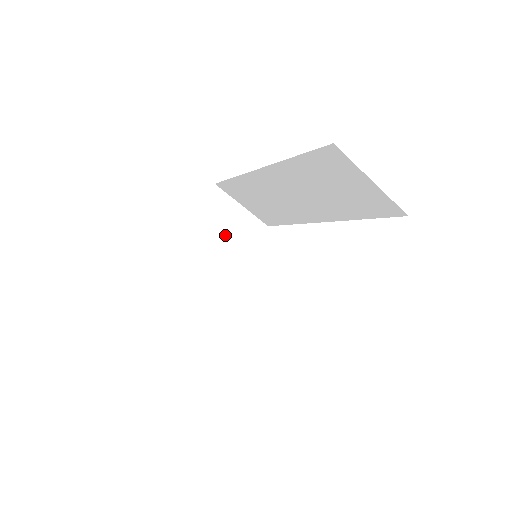
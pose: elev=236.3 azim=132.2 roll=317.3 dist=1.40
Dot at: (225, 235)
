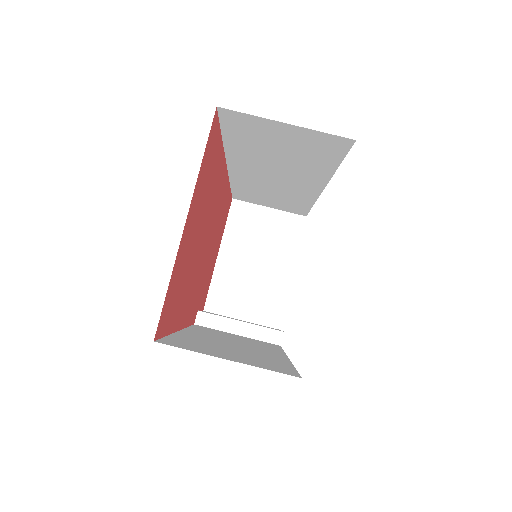
Dot at: (262, 244)
